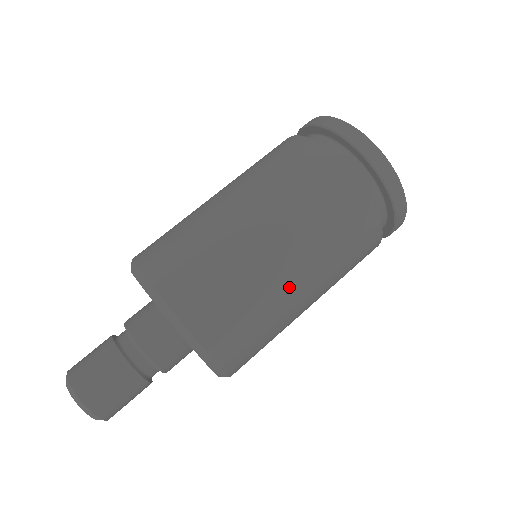
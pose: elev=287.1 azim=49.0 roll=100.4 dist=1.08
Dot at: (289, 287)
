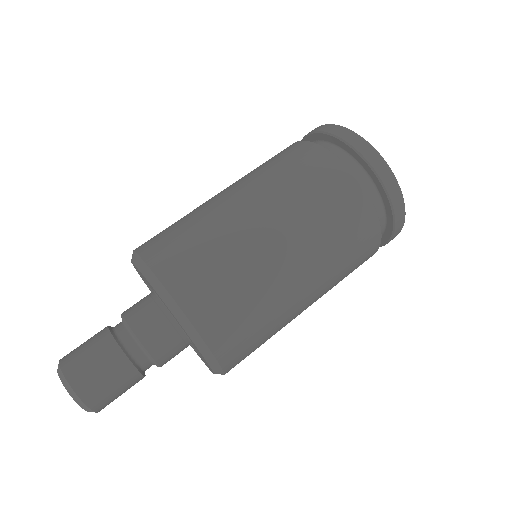
Dot at: (253, 230)
